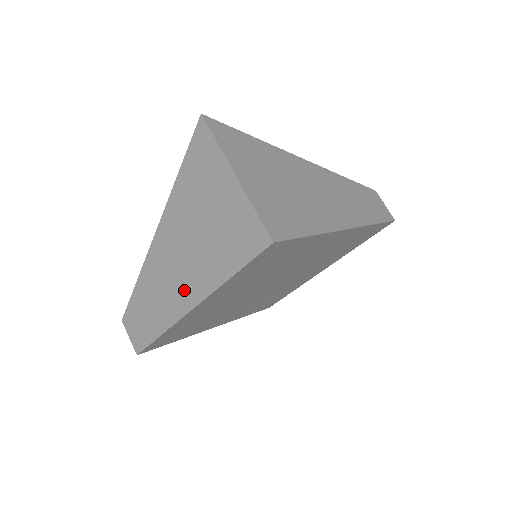
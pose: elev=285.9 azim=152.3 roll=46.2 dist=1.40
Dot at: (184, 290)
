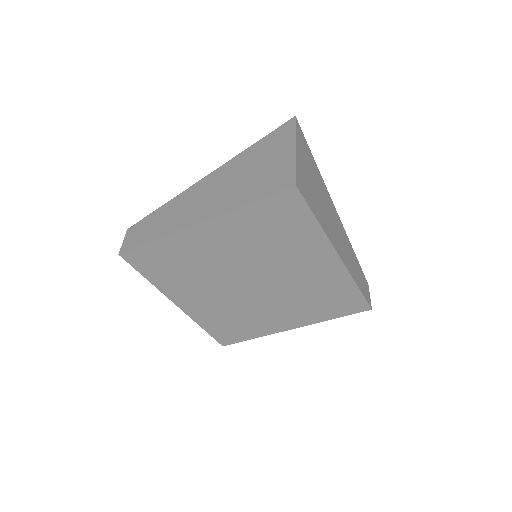
Dot at: (201, 211)
